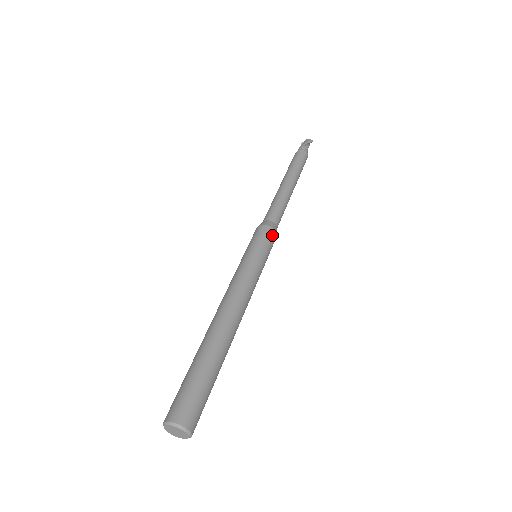
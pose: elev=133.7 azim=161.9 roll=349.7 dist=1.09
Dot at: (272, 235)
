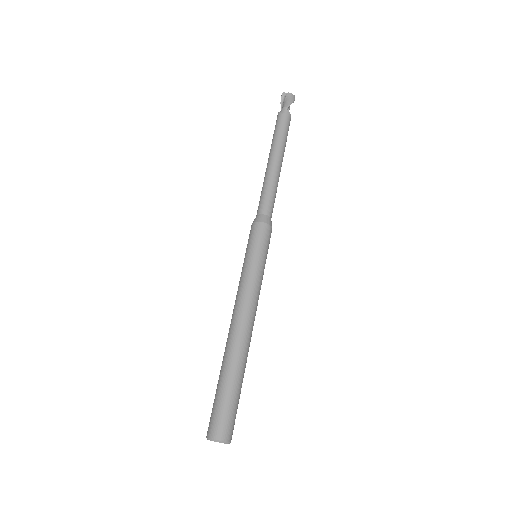
Dot at: occluded
